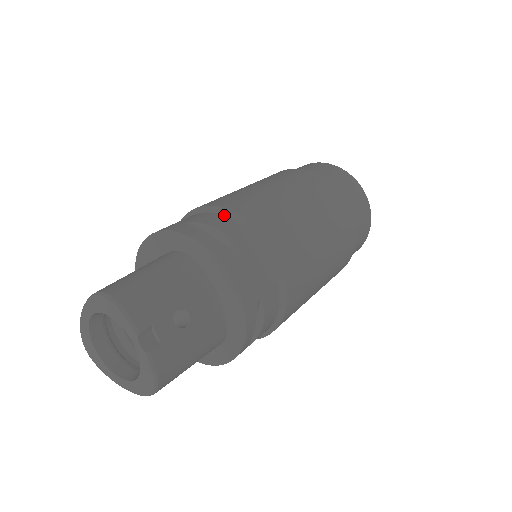
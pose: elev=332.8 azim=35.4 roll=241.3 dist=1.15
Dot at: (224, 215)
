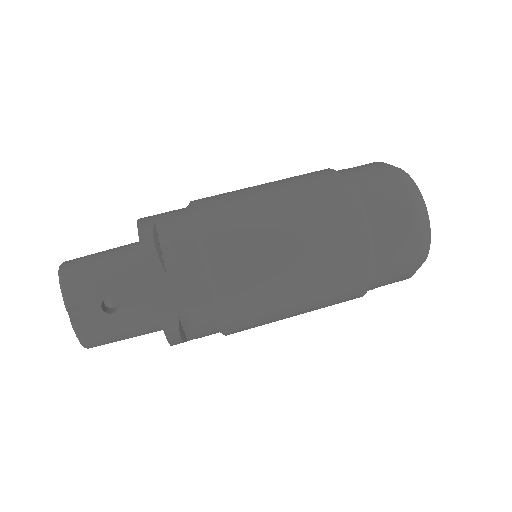
Dot at: (192, 223)
